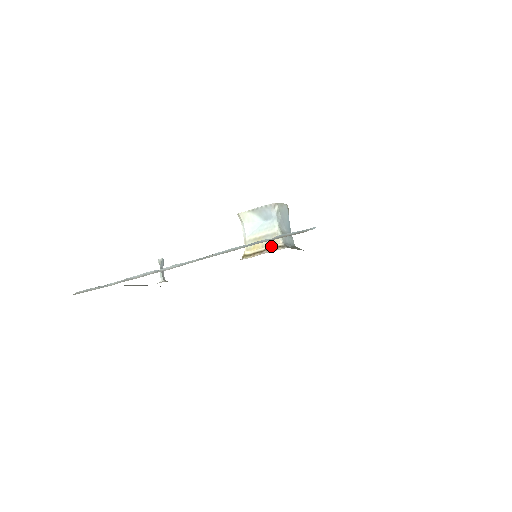
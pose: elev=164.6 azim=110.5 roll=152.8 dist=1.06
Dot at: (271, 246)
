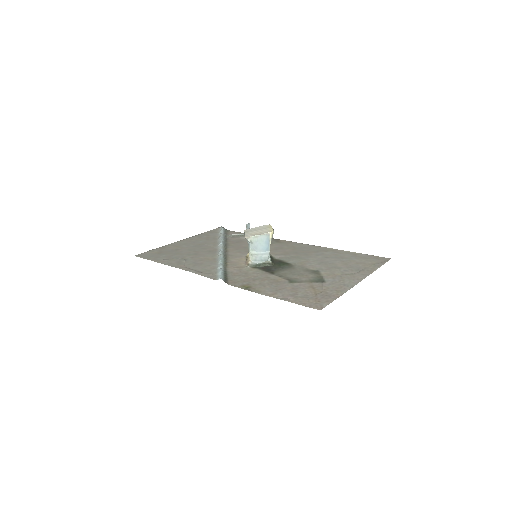
Dot at: (248, 260)
